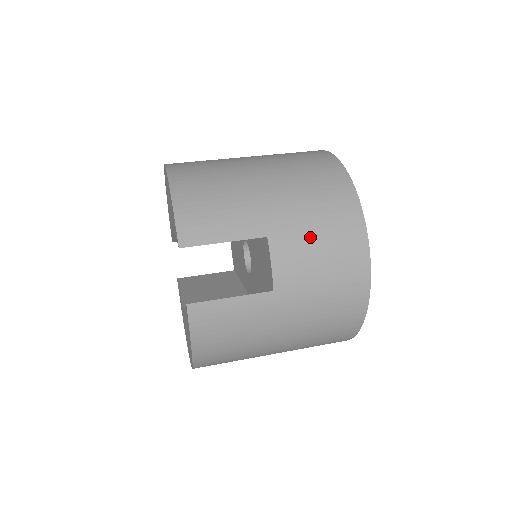
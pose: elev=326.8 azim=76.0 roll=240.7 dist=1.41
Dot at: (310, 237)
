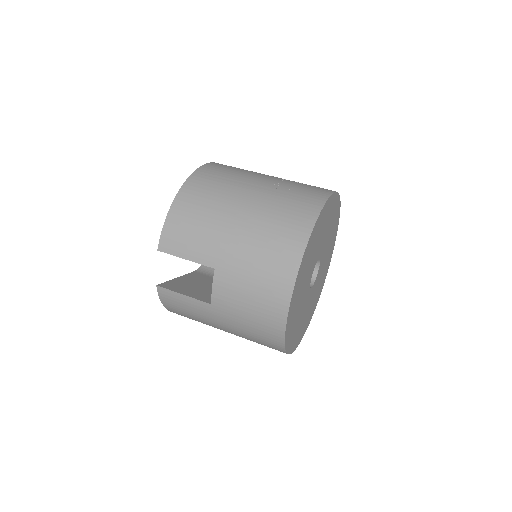
Dot at: (245, 283)
